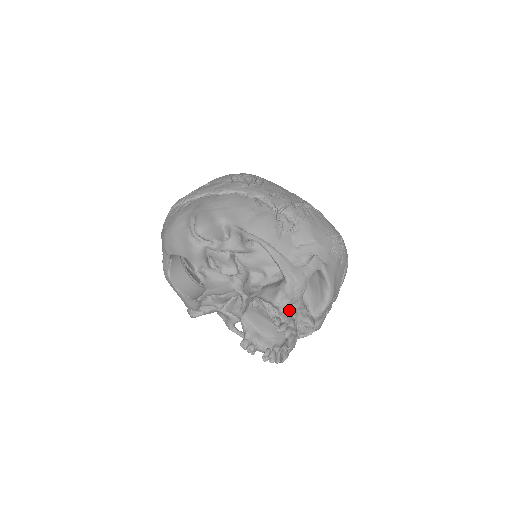
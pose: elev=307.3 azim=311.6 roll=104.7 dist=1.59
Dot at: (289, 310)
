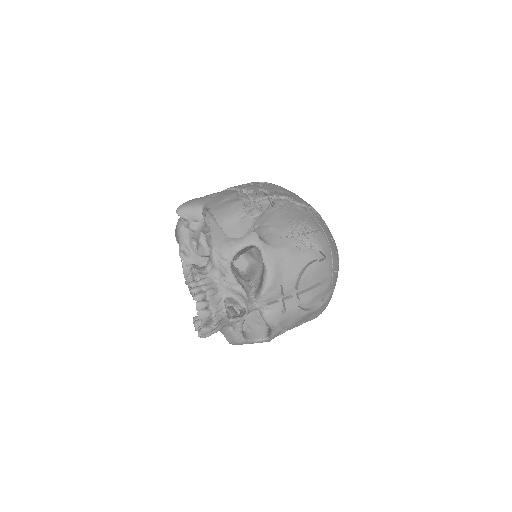
Dot at: (217, 281)
